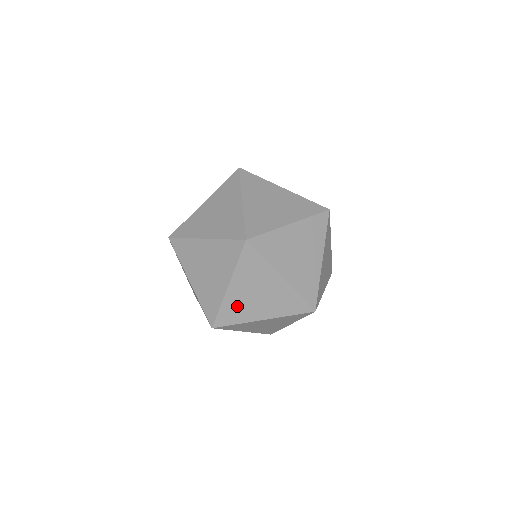
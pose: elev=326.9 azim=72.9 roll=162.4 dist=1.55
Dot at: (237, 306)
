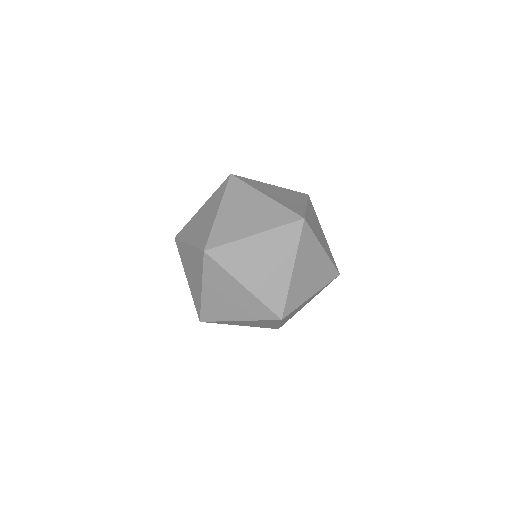
Dot at: (228, 226)
